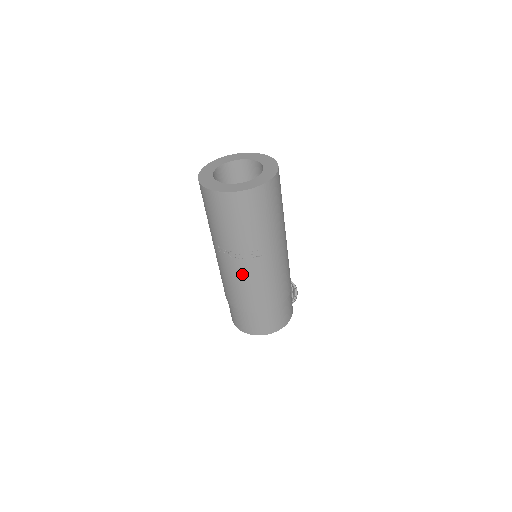
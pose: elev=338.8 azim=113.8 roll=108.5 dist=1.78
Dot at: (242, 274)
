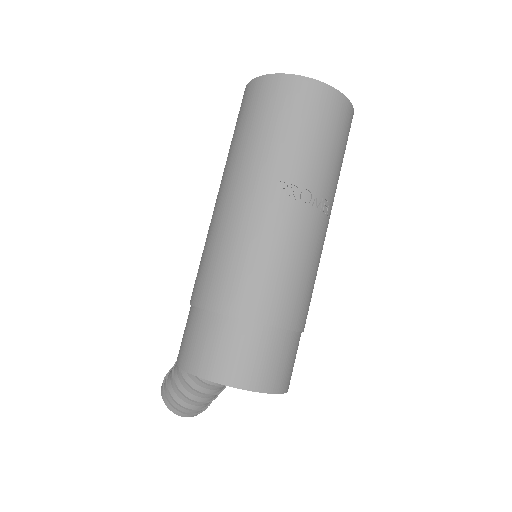
Dot at: (305, 239)
